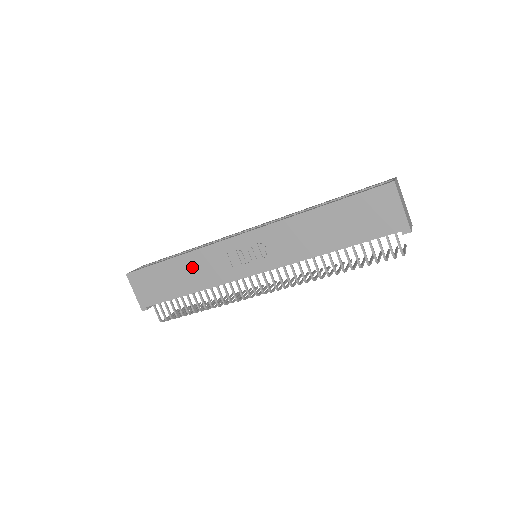
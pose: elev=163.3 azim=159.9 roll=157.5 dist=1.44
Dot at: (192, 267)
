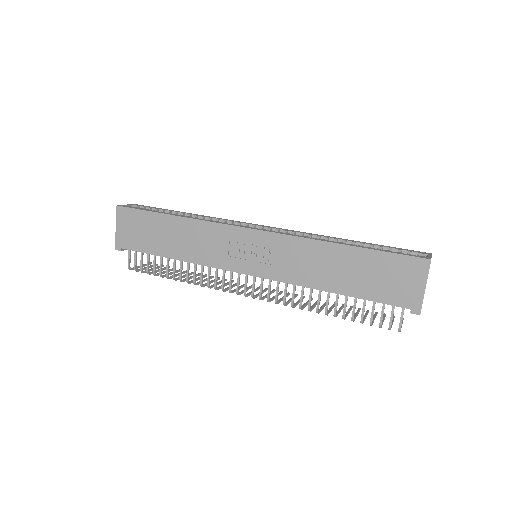
Dot at: (187, 234)
